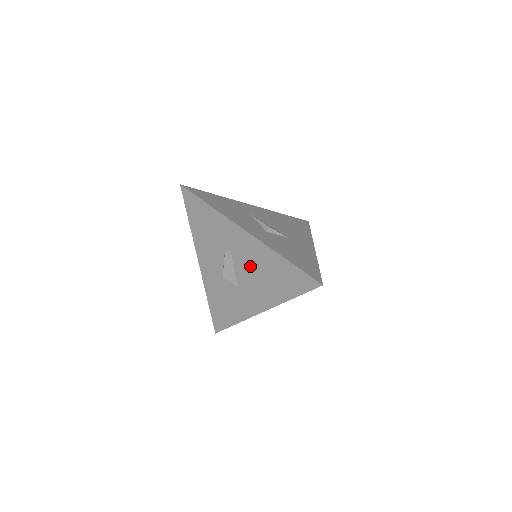
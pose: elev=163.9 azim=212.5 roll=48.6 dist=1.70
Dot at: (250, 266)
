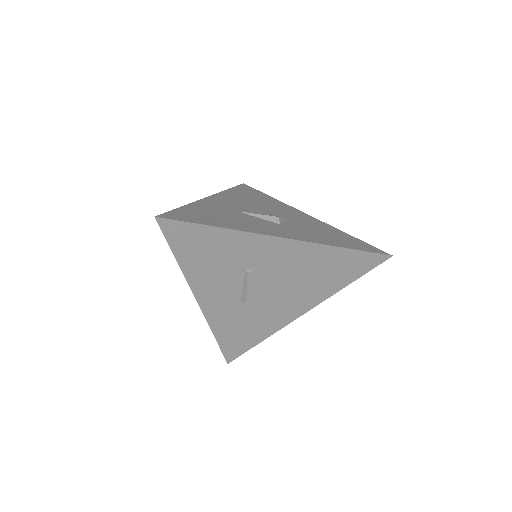
Dot at: (288, 274)
